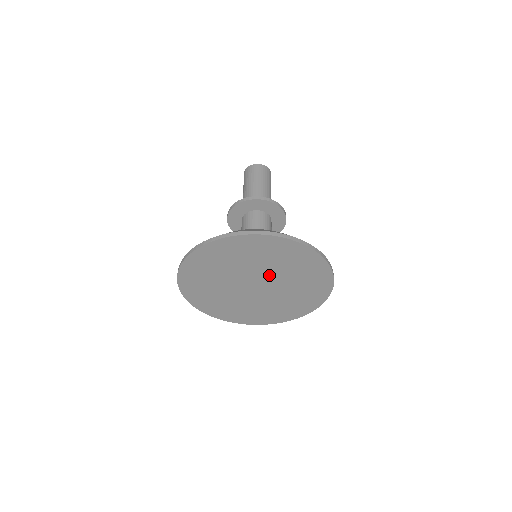
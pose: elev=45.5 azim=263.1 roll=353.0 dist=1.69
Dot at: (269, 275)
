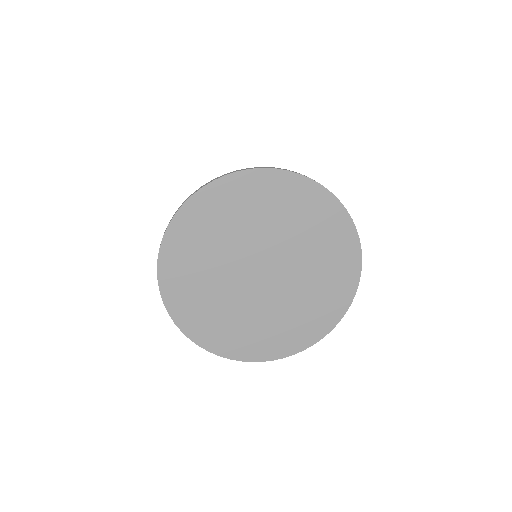
Dot at: (286, 254)
